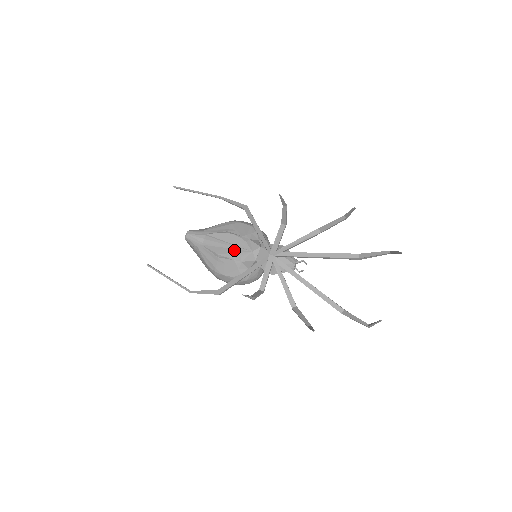
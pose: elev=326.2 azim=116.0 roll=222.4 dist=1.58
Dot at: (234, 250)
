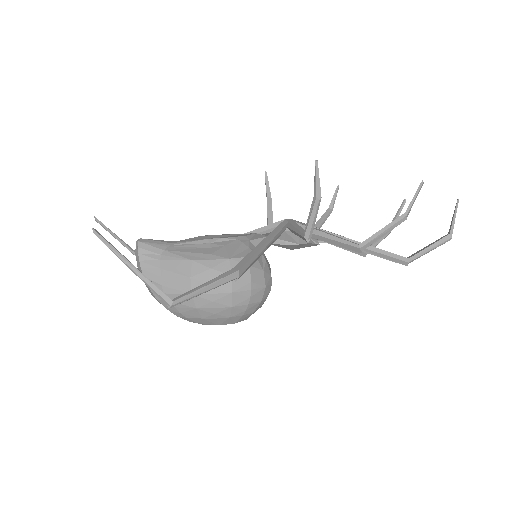
Dot at: (229, 236)
